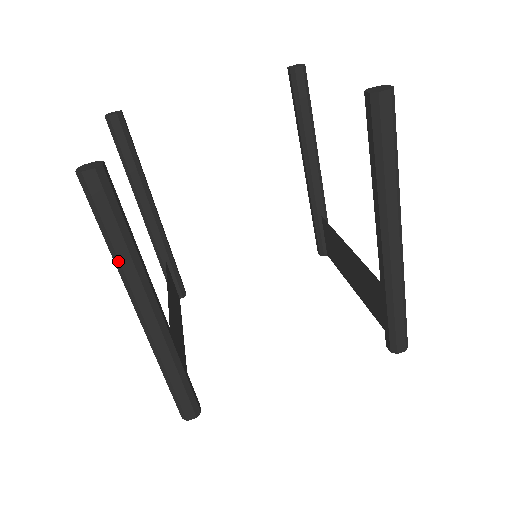
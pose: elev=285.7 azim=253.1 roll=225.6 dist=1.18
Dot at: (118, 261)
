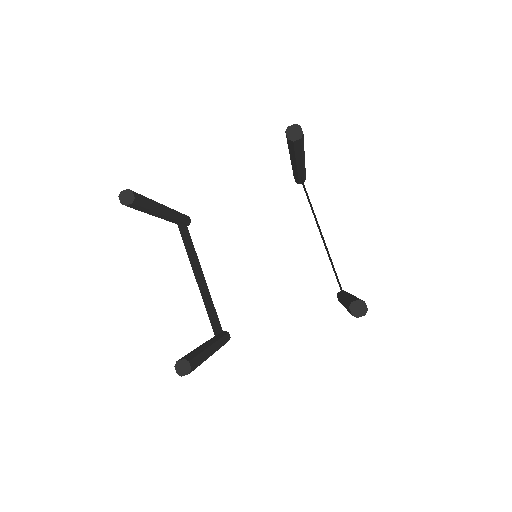
Dot at: occluded
